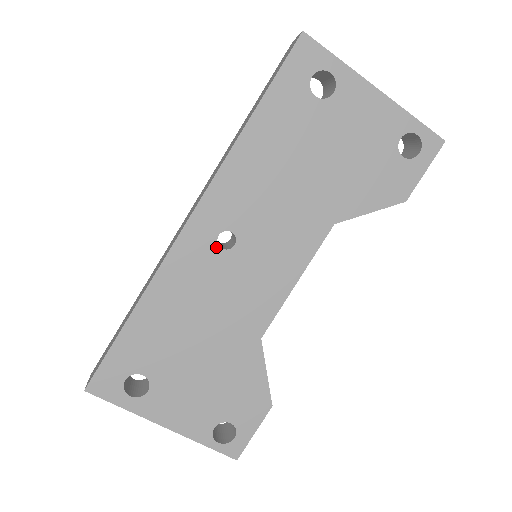
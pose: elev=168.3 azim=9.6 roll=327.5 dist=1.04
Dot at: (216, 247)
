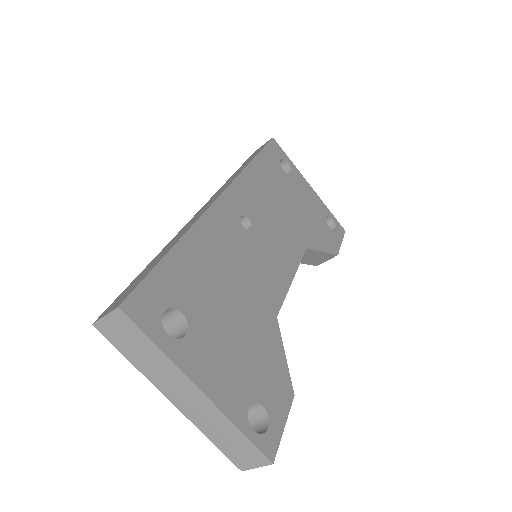
Dot at: (240, 224)
